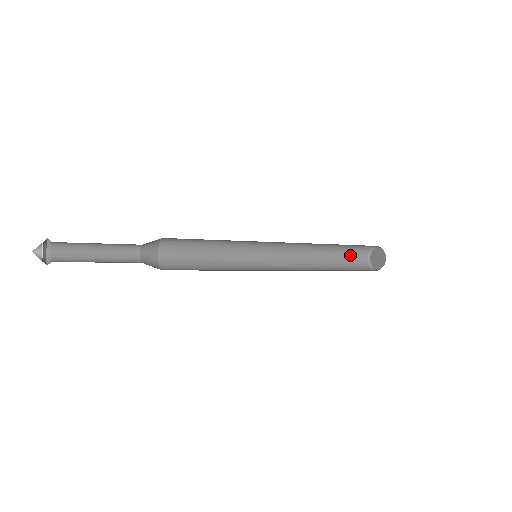
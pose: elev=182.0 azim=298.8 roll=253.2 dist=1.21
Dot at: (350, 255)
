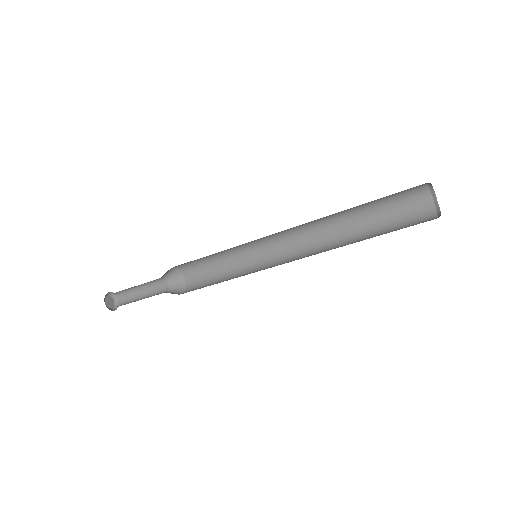
Dot at: (399, 207)
